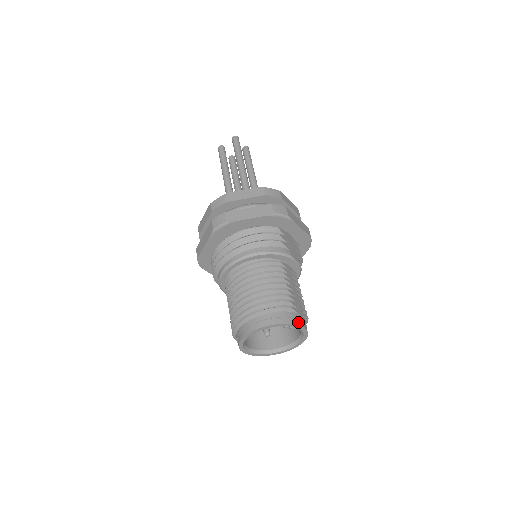
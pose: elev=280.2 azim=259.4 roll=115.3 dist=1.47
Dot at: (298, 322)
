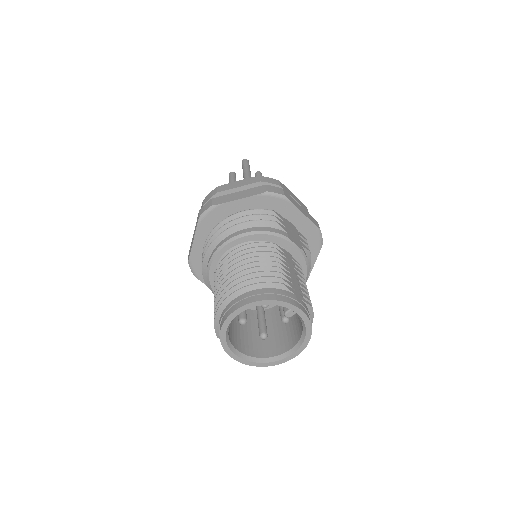
Dot at: (292, 302)
